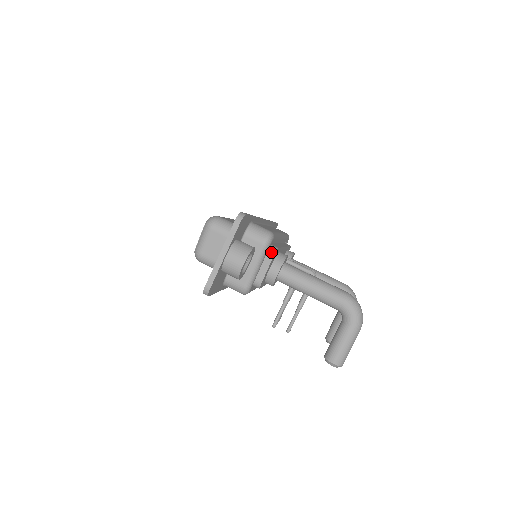
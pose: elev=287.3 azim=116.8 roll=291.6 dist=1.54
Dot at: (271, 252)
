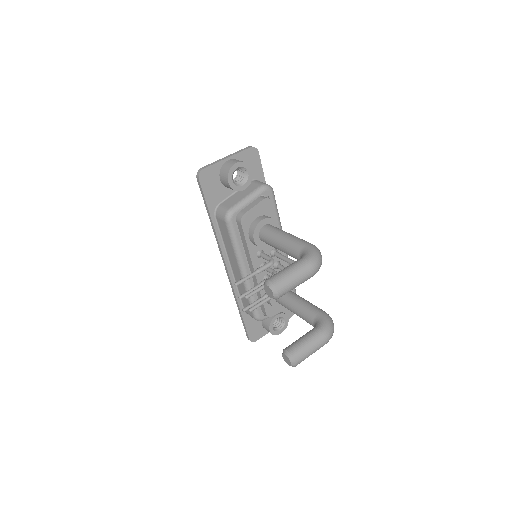
Dot at: (265, 197)
